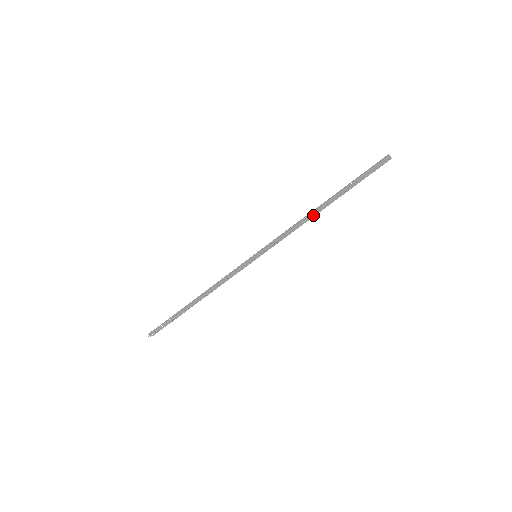
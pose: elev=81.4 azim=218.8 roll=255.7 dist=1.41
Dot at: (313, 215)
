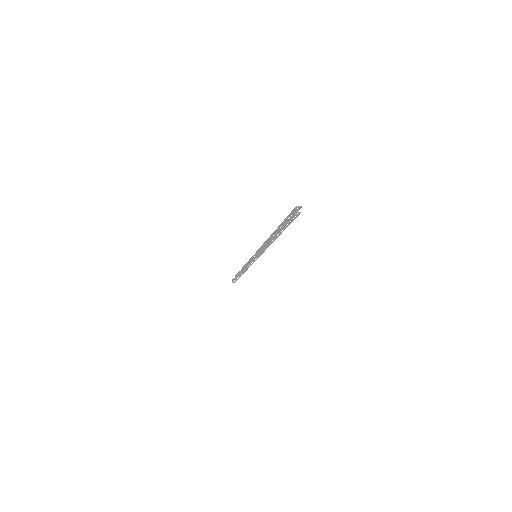
Dot at: (272, 241)
